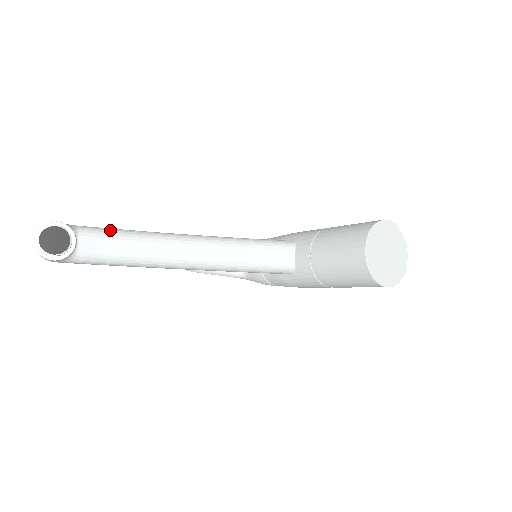
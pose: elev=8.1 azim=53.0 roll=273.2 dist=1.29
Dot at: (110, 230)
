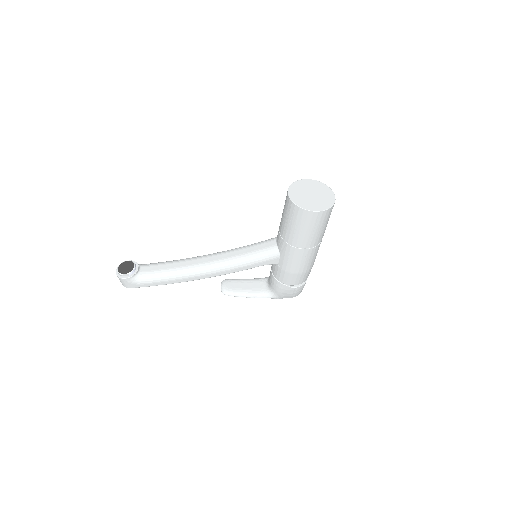
Dot at: (160, 262)
